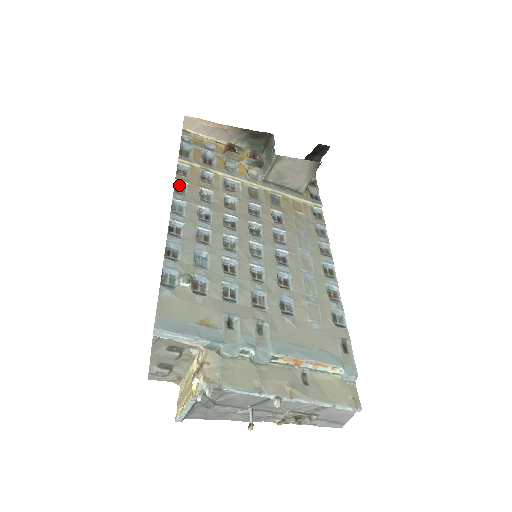
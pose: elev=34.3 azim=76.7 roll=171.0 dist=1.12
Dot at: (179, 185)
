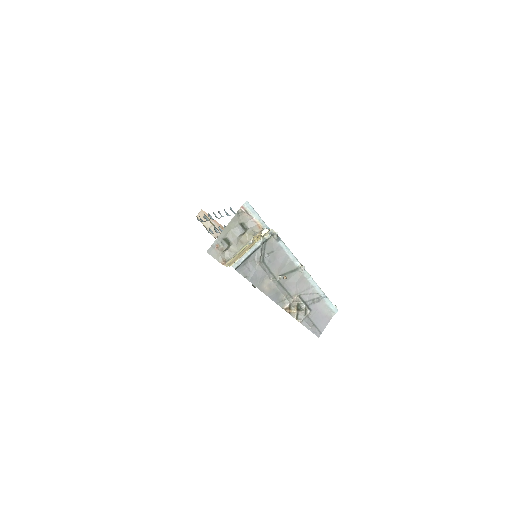
Dot at: occluded
